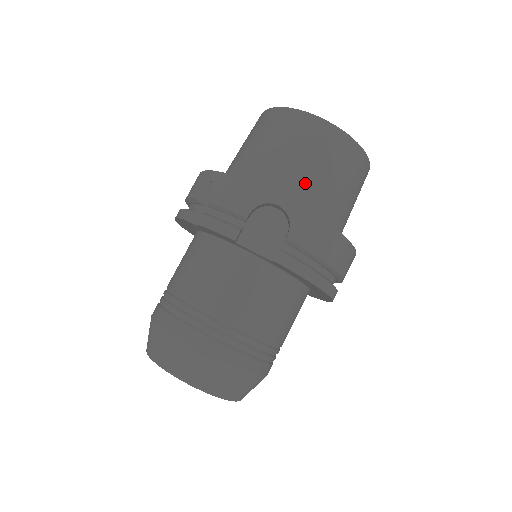
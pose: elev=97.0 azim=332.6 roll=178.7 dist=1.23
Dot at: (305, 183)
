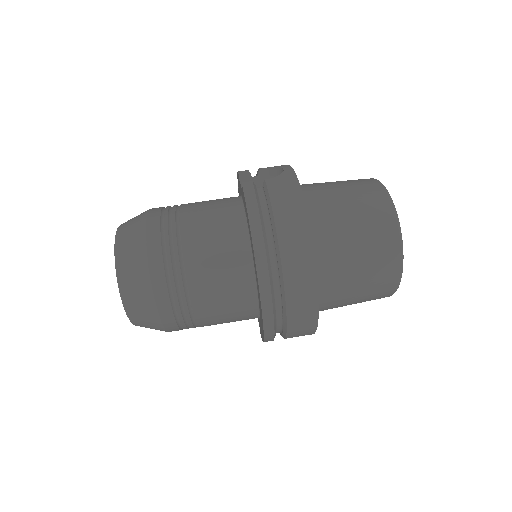
Dot at: (322, 191)
